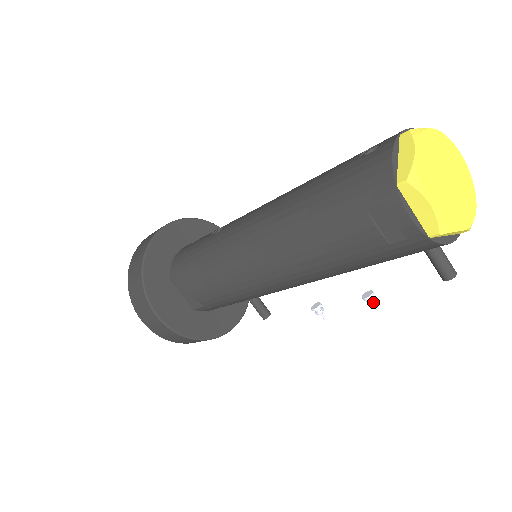
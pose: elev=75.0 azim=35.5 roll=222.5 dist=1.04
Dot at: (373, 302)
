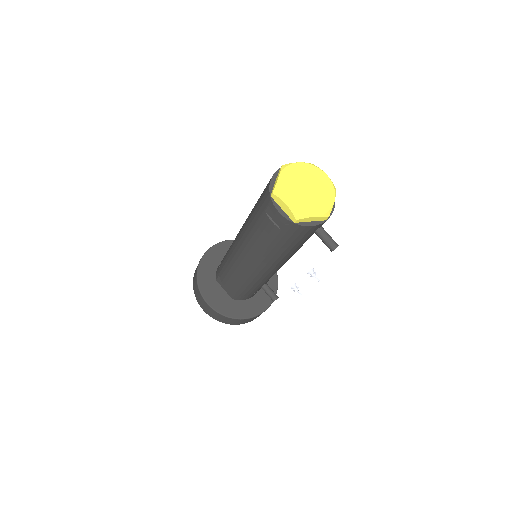
Dot at: (313, 275)
